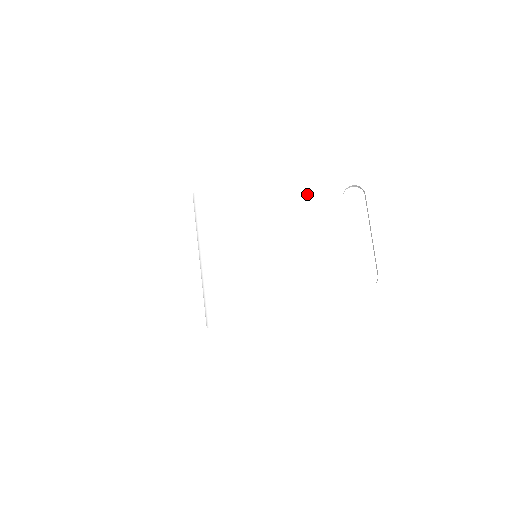
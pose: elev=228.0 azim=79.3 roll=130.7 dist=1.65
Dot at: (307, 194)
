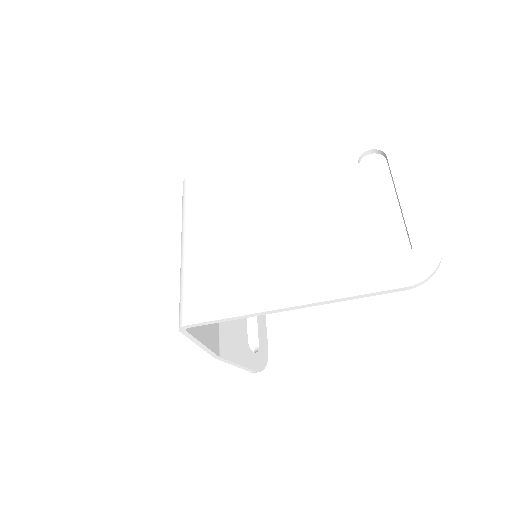
Dot at: (313, 165)
